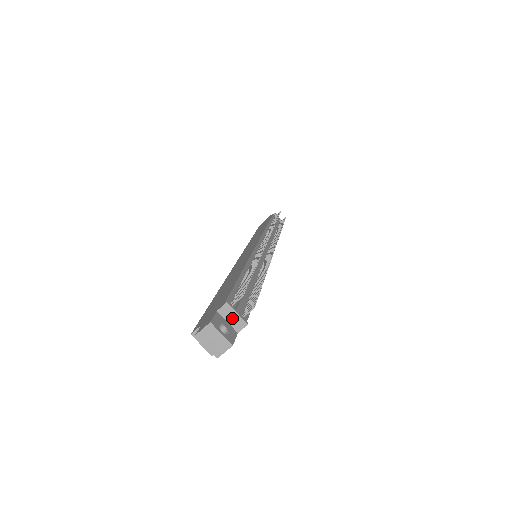
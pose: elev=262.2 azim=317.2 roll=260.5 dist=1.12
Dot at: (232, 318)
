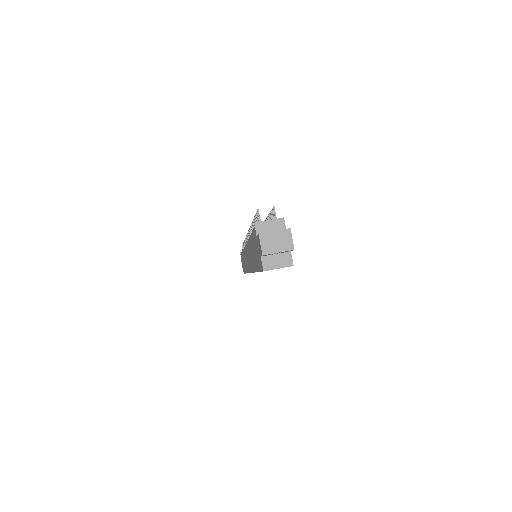
Dot at: (270, 227)
